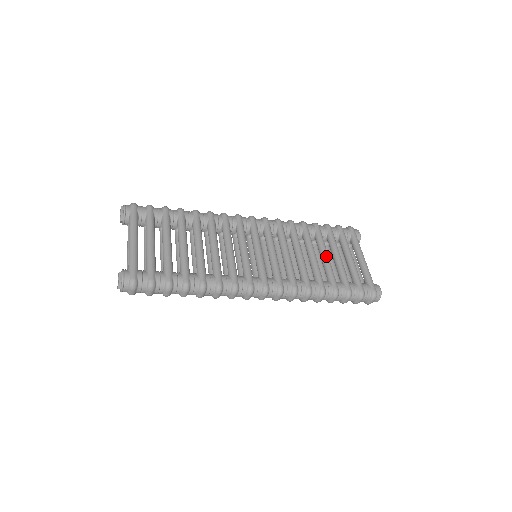
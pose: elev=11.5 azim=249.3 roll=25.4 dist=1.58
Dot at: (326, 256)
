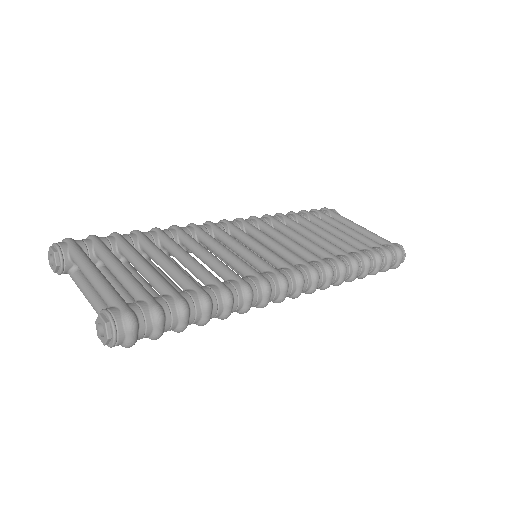
Dot at: (327, 232)
